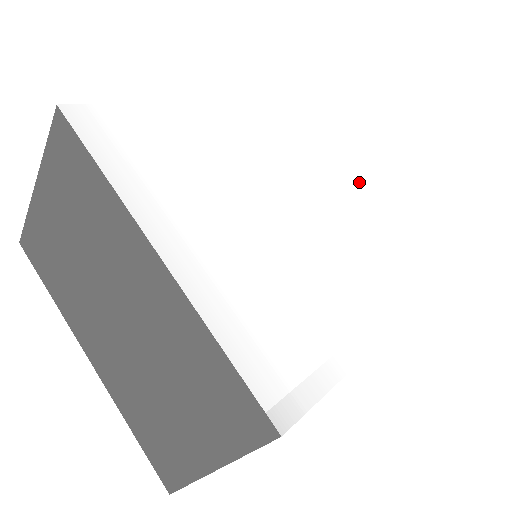
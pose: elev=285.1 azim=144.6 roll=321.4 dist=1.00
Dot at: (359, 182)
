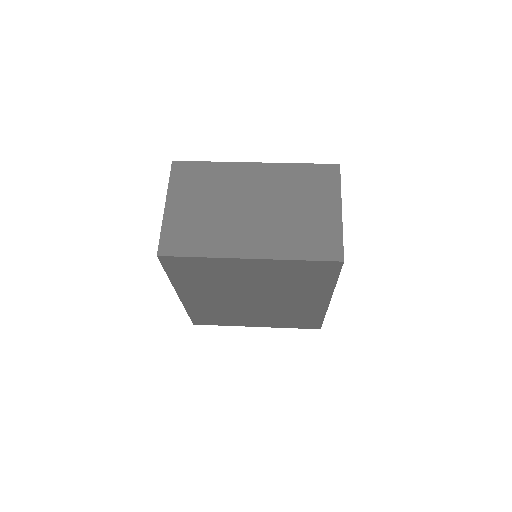
Dot at: occluded
